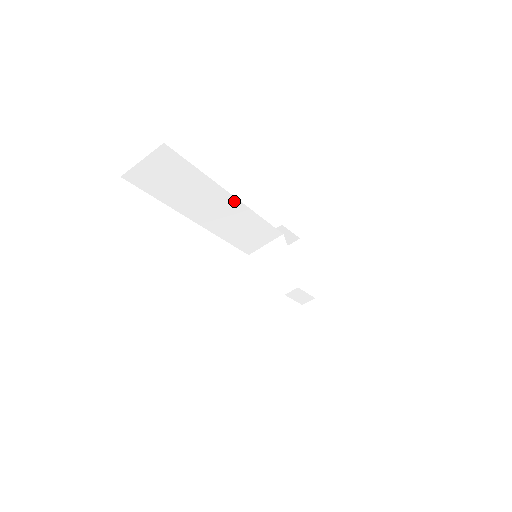
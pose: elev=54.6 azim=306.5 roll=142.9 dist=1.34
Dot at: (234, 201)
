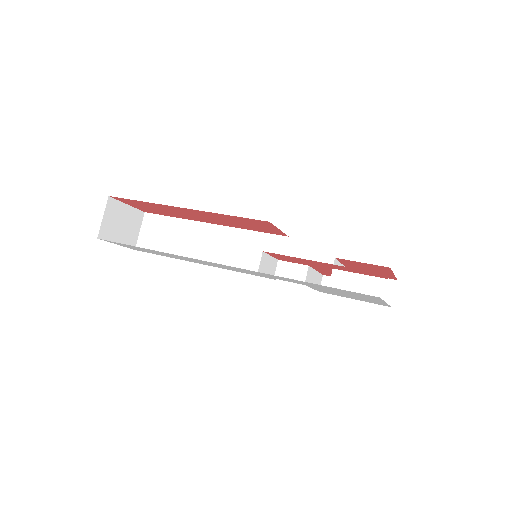
Dot at: (215, 228)
